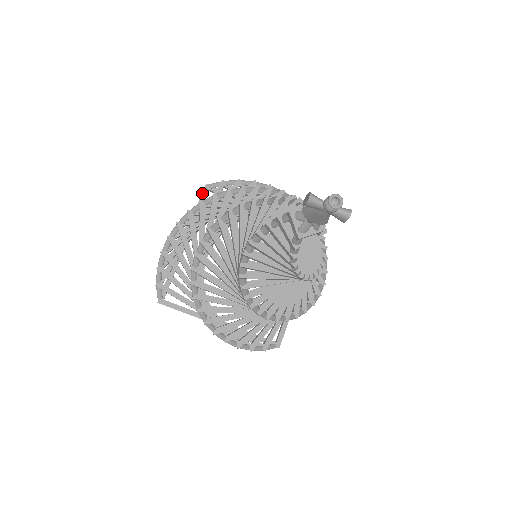
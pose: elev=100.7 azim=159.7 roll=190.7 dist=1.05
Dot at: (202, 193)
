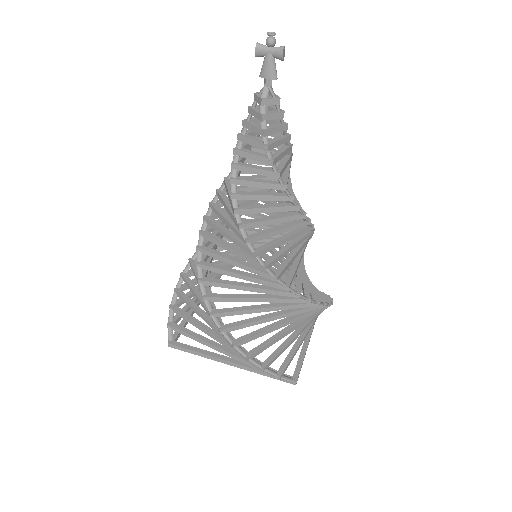
Dot at: occluded
